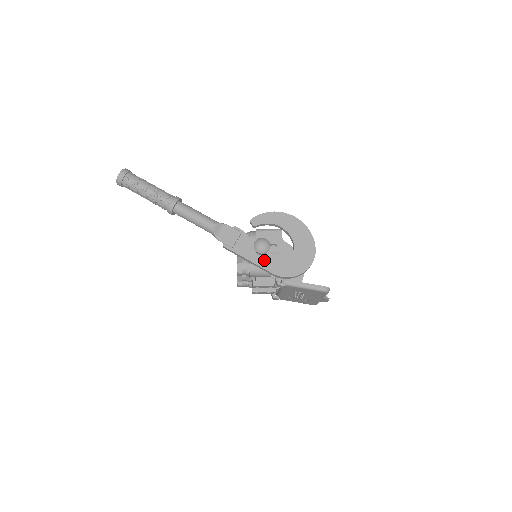
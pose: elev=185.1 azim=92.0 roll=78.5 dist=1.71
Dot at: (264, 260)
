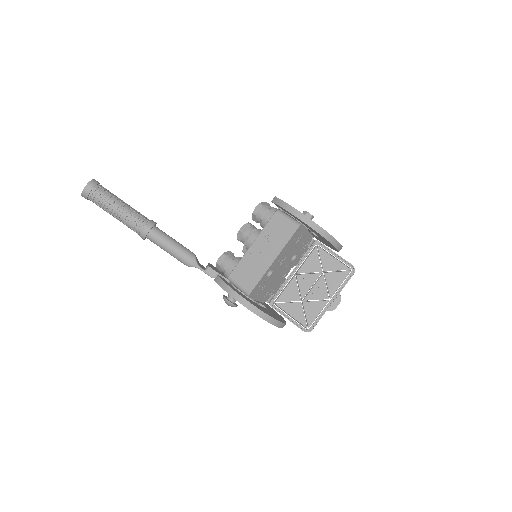
Dot at: occluded
